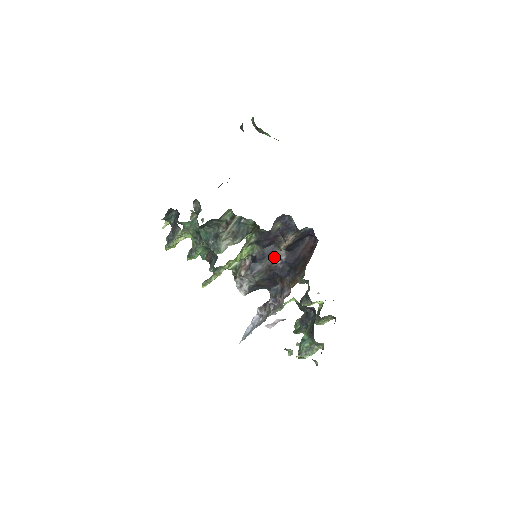
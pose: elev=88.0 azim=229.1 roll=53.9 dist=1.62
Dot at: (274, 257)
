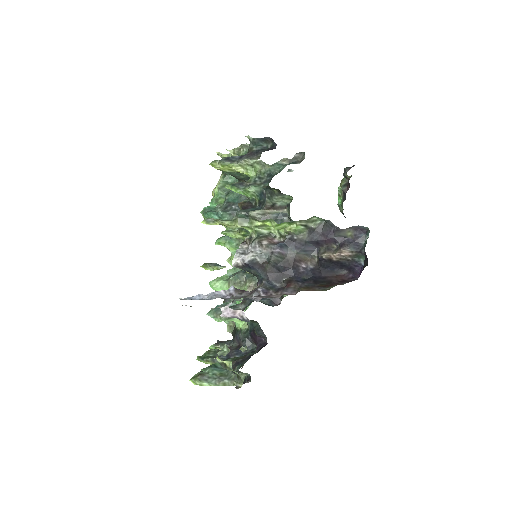
Dot at: (305, 258)
